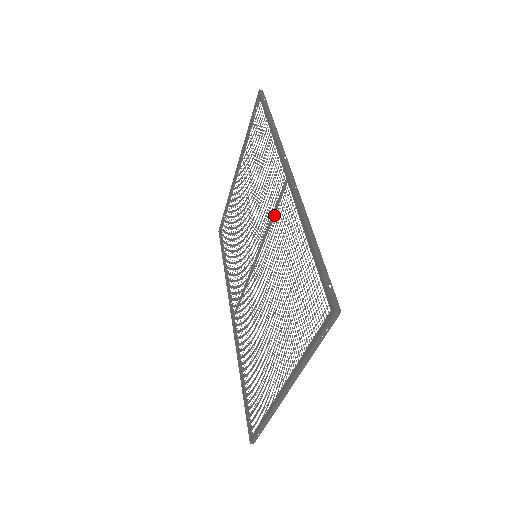
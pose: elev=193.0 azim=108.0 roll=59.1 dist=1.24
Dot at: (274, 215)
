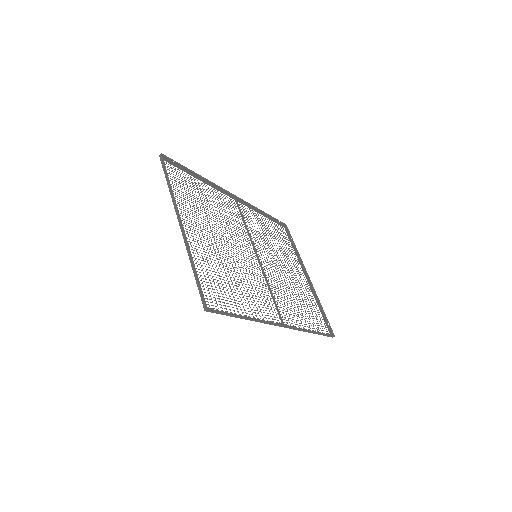
Dot at: occluded
